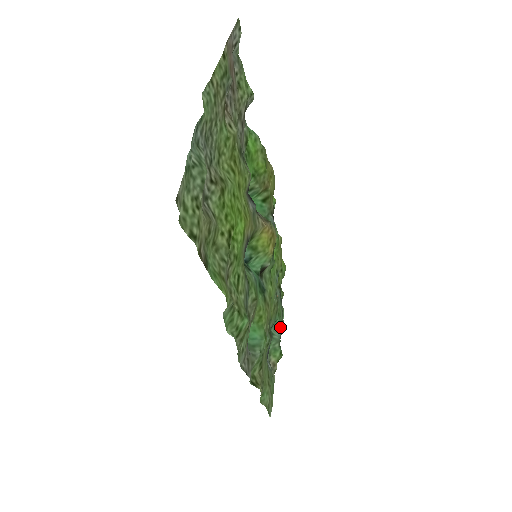
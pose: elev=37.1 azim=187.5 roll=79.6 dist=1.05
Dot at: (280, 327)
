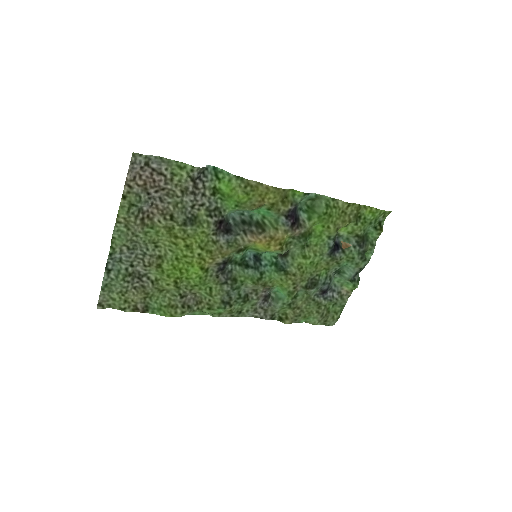
Dot at: (357, 267)
